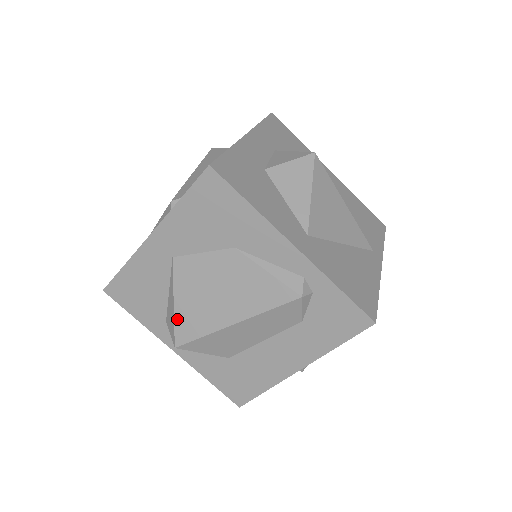
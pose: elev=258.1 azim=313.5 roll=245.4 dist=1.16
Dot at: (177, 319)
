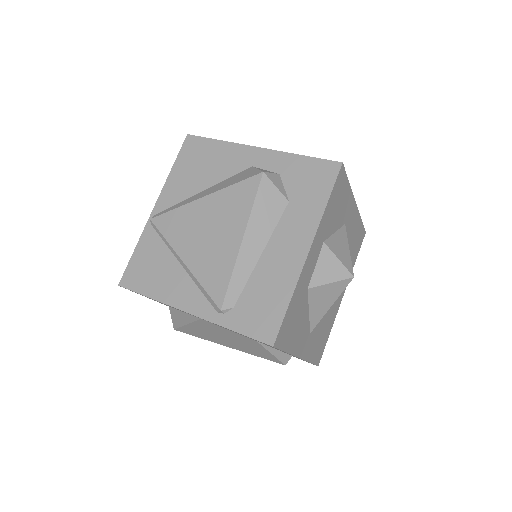
Dot at: (185, 327)
